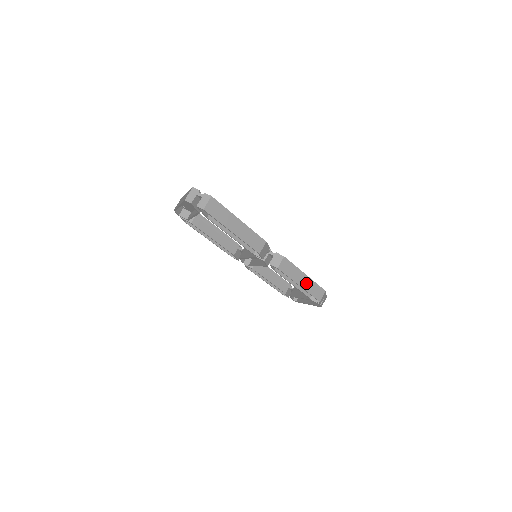
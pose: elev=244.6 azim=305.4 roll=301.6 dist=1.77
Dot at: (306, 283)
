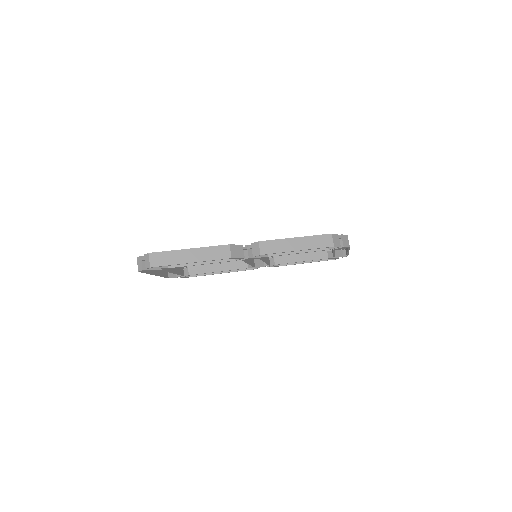
Dot at: (303, 244)
